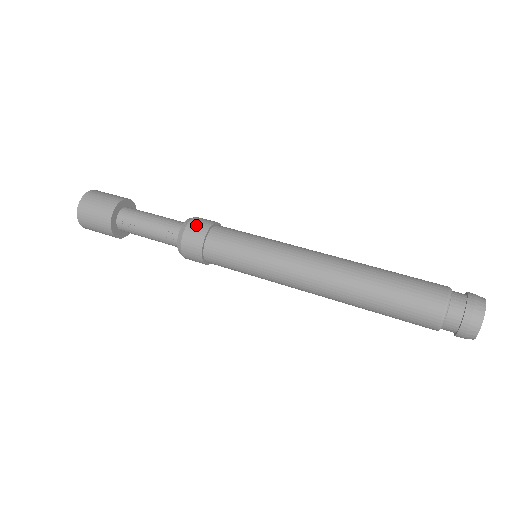
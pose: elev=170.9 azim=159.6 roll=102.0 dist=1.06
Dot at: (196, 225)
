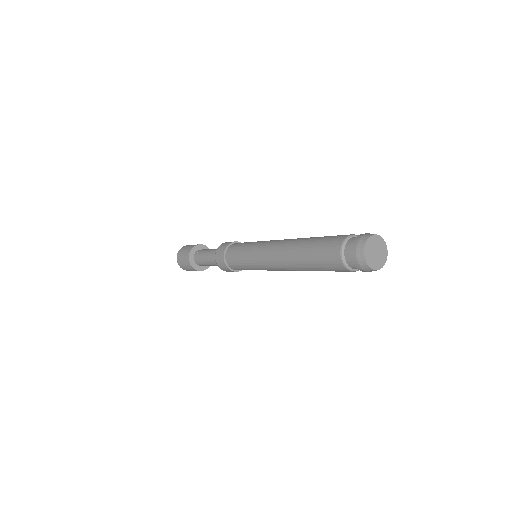
Dot at: occluded
